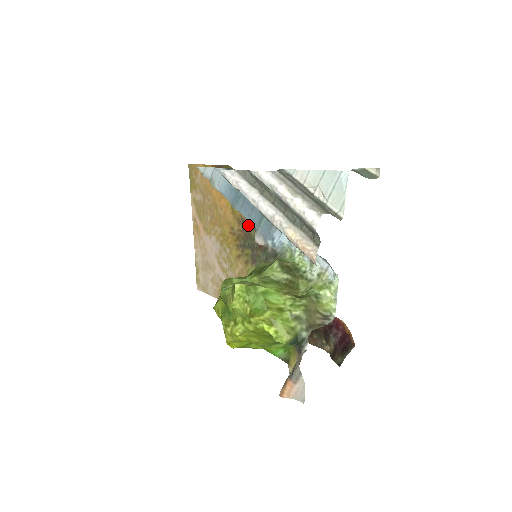
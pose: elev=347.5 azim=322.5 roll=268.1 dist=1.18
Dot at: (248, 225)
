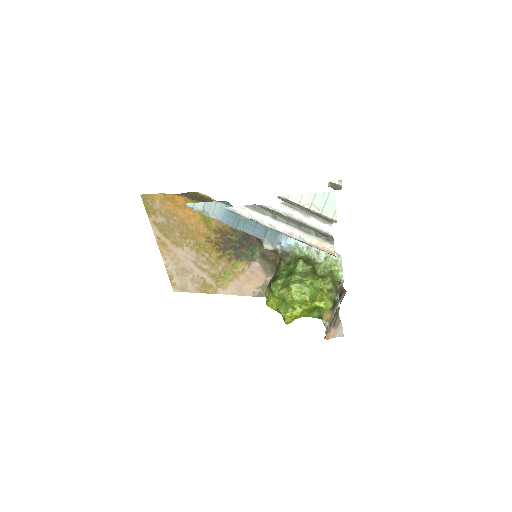
Dot at: (227, 233)
